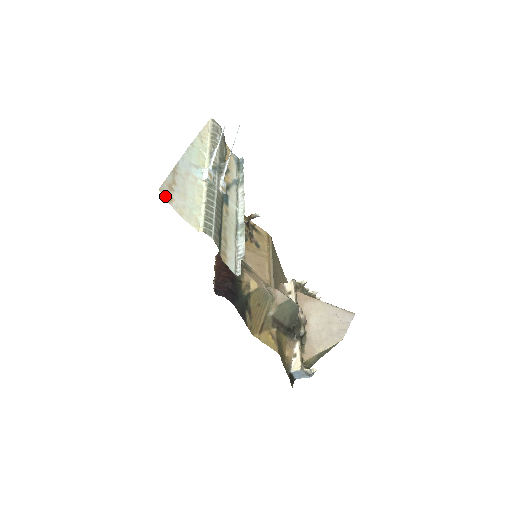
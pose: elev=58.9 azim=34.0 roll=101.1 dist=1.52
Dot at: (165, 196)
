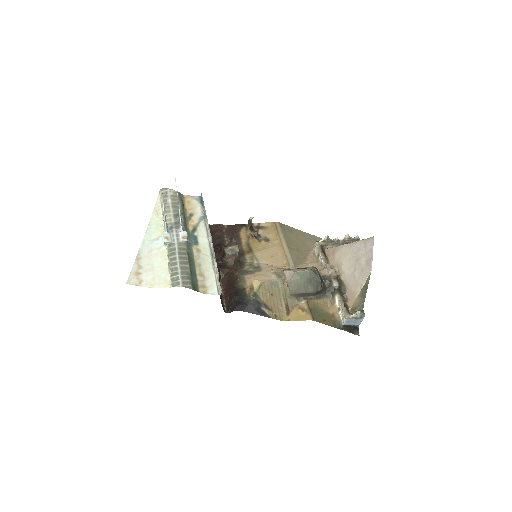
Dot at: (134, 284)
